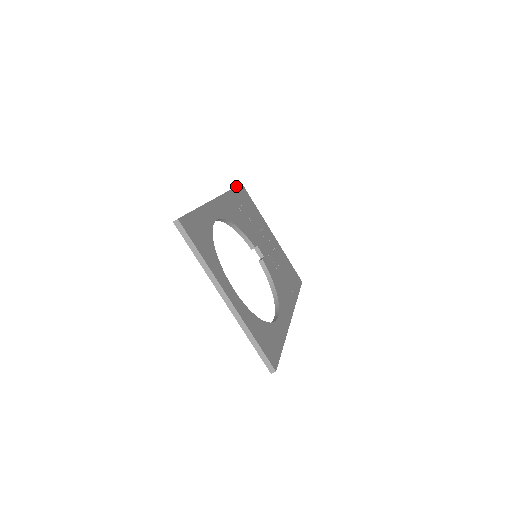
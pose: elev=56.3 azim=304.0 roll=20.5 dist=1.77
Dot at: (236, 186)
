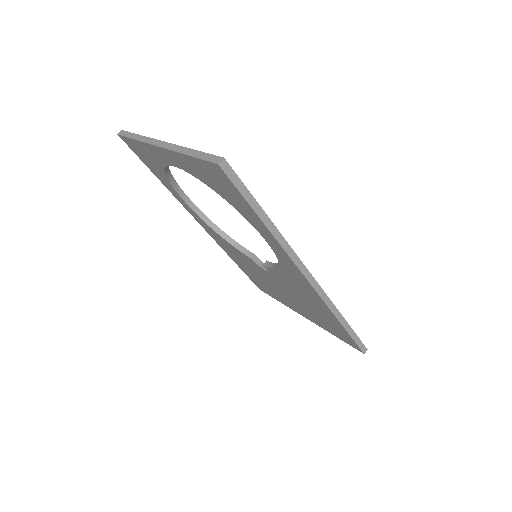
Dot at: occluded
